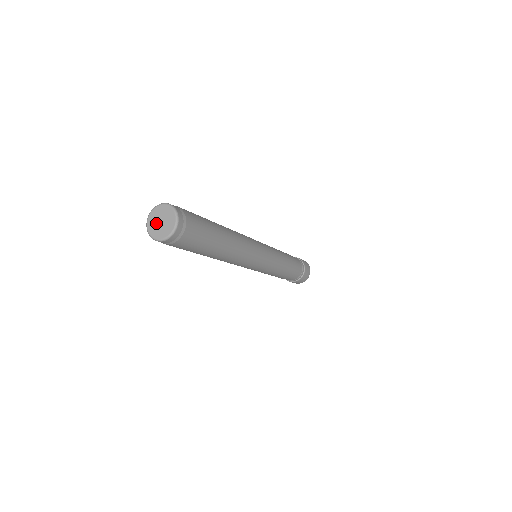
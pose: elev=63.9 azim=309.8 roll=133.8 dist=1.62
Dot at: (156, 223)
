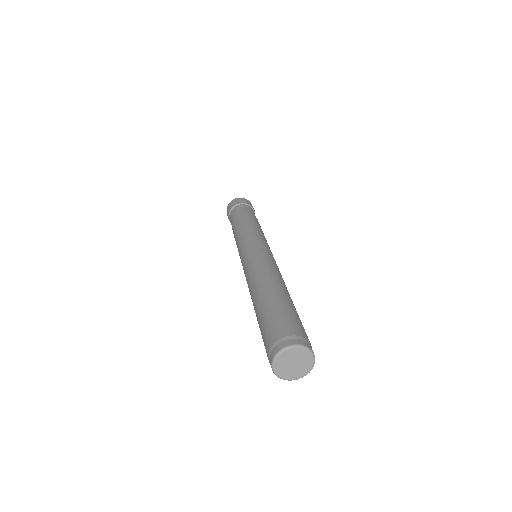
Dot at: (289, 362)
